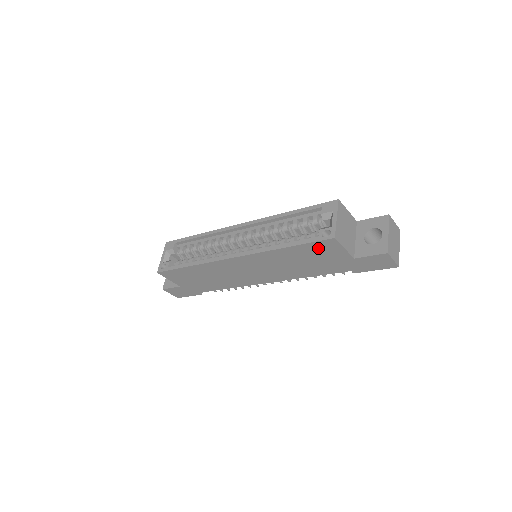
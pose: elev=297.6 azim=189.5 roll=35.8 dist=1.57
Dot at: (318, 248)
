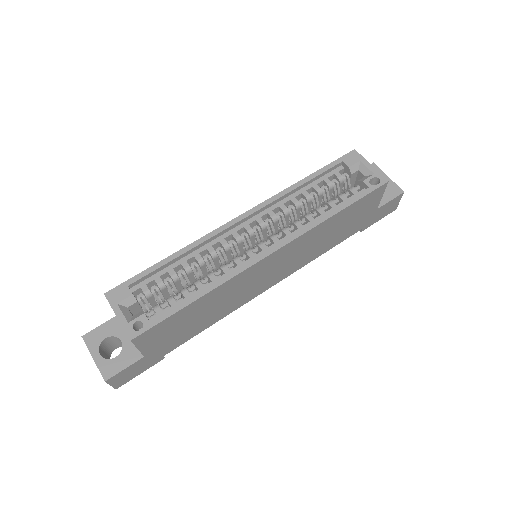
Dot at: (364, 203)
